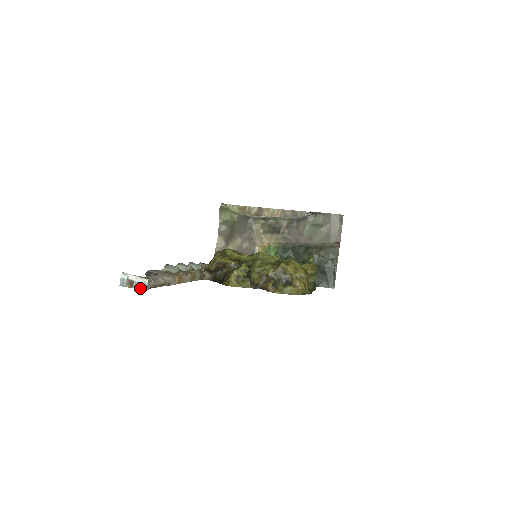
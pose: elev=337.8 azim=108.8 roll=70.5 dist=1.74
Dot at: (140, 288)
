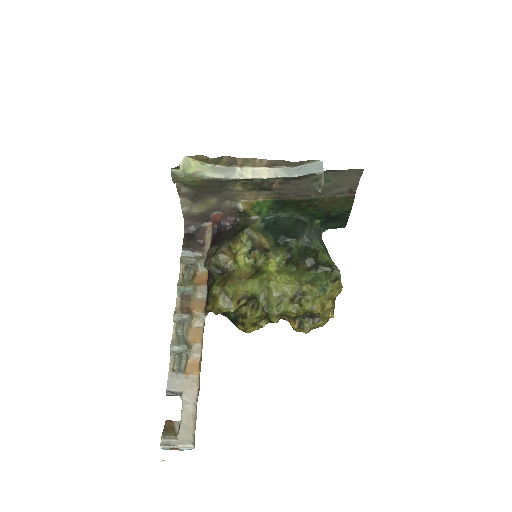
Dot at: occluded
